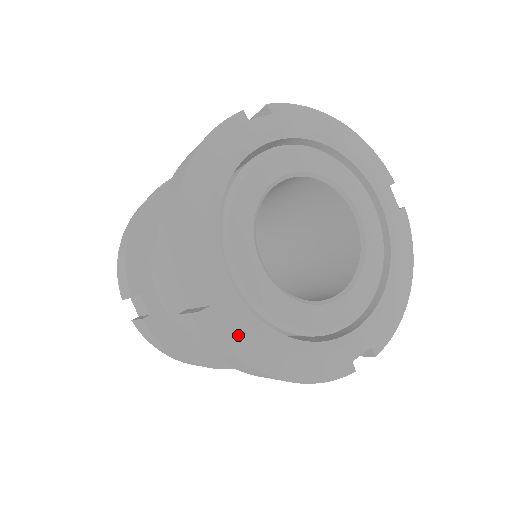
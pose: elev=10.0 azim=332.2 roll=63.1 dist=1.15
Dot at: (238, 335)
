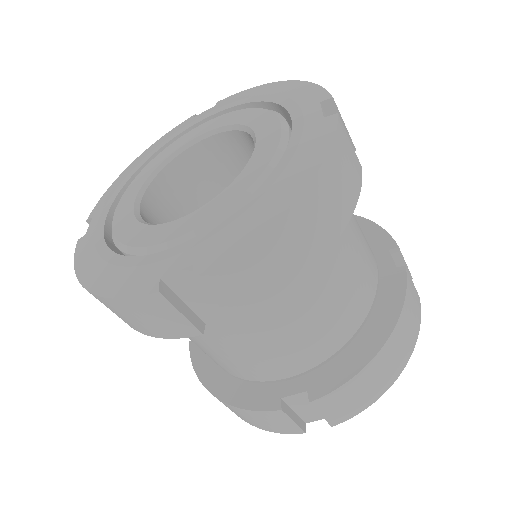
Dot at: (85, 253)
